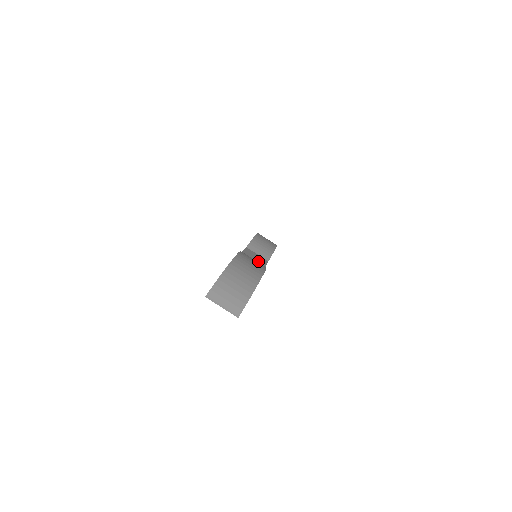
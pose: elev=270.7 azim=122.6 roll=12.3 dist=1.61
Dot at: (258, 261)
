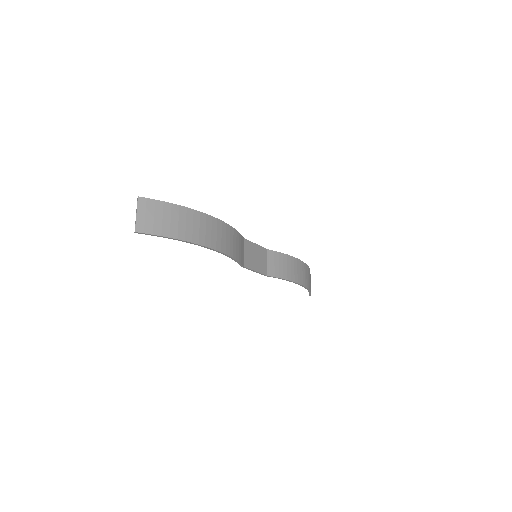
Dot at: (252, 260)
